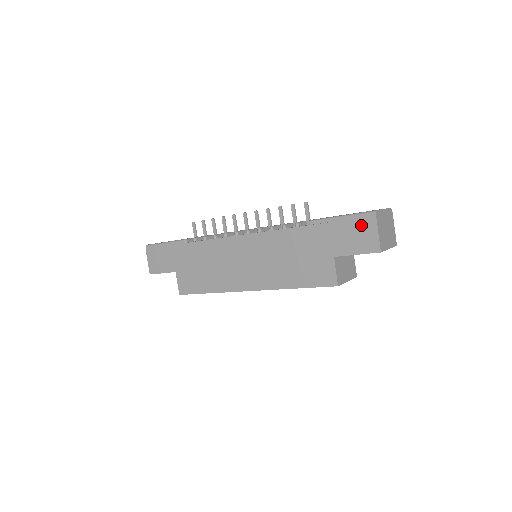
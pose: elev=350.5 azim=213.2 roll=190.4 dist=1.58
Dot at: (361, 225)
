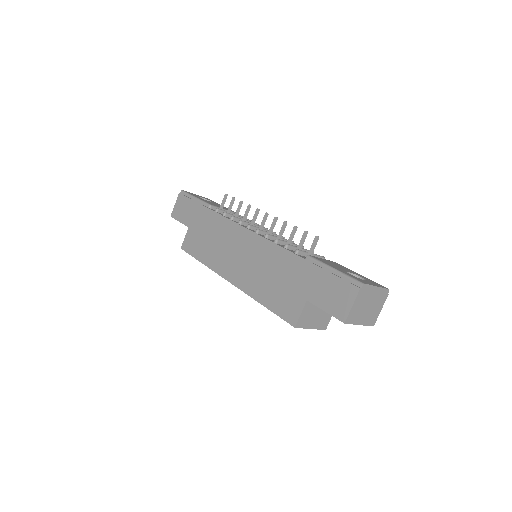
Dot at: (344, 288)
